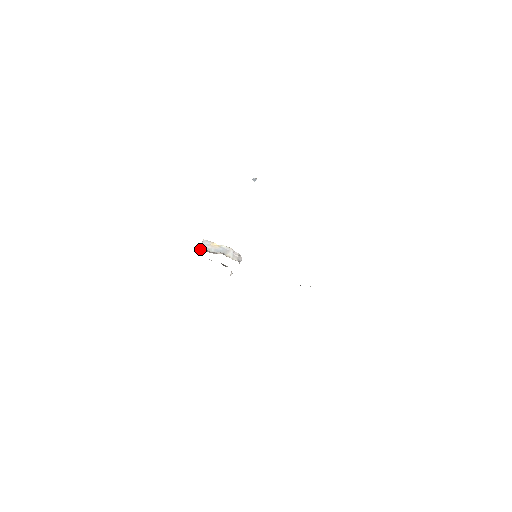
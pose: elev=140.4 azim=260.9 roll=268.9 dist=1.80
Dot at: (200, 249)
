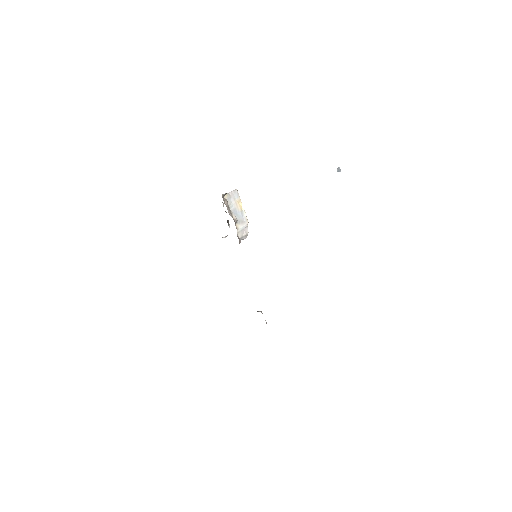
Dot at: (224, 197)
